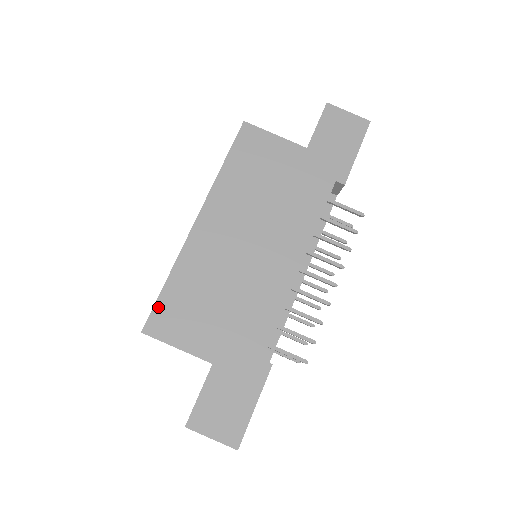
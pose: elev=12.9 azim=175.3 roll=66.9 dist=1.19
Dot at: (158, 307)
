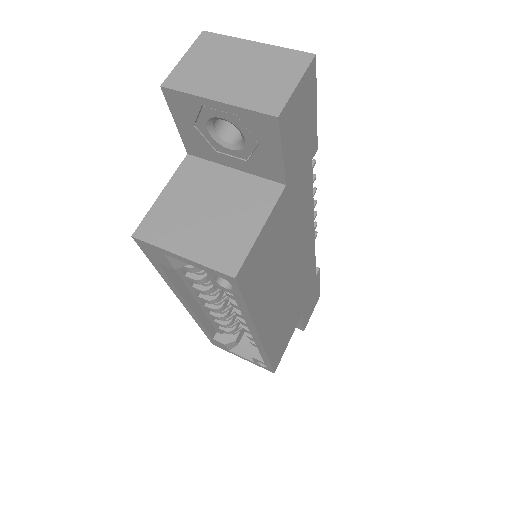
Dot at: (274, 364)
